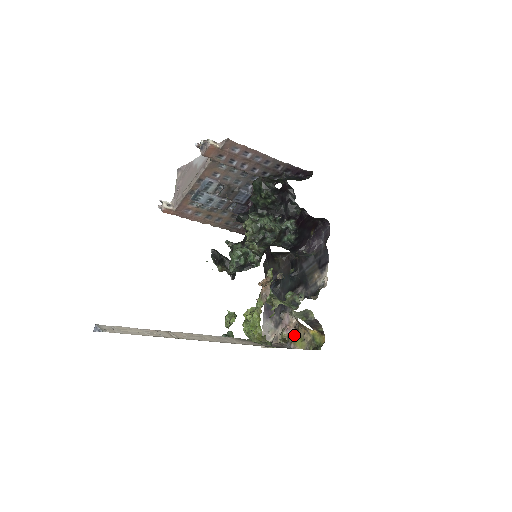
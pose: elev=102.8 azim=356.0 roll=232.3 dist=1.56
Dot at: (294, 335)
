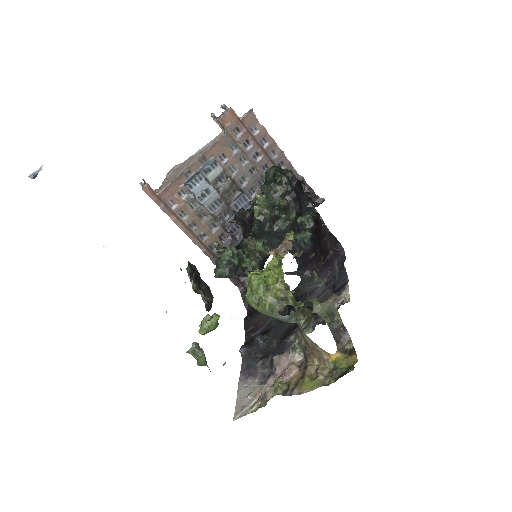
Dot at: (298, 377)
